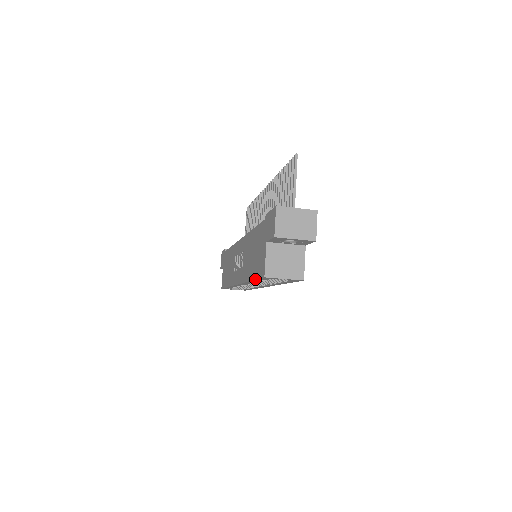
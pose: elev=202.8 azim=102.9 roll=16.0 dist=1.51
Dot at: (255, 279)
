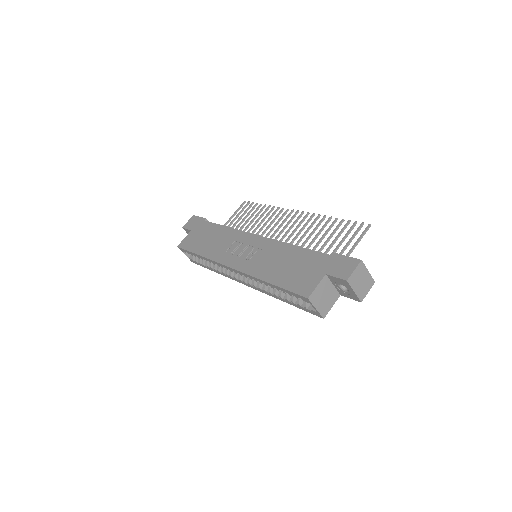
Dot at: (284, 288)
